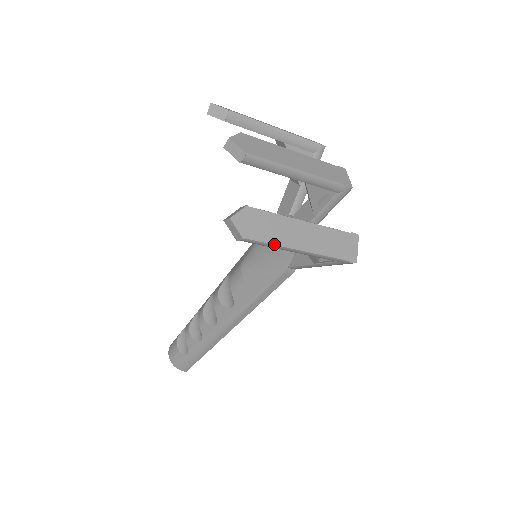
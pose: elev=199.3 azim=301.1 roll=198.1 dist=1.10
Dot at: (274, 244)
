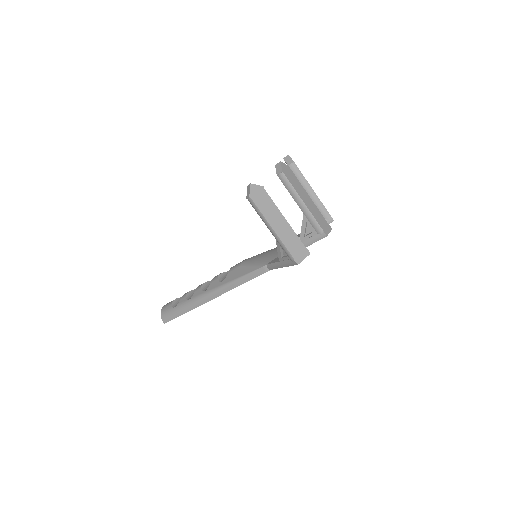
Dot at: (262, 213)
